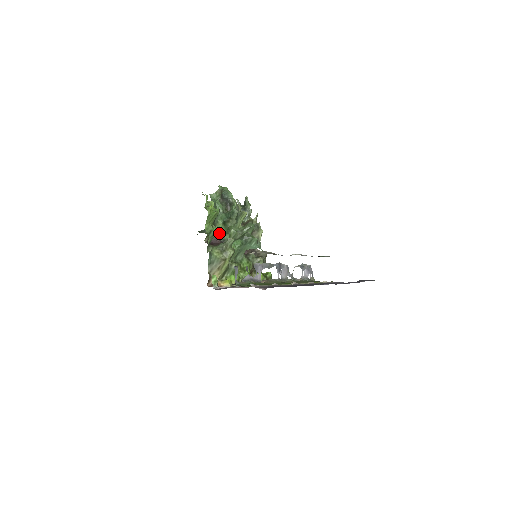
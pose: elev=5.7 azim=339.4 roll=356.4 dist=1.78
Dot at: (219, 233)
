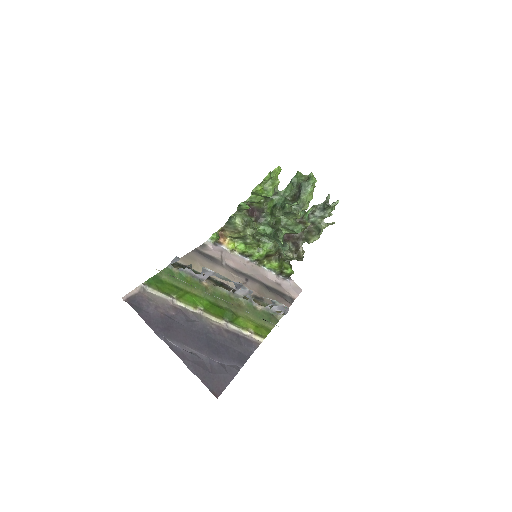
Dot at: (263, 209)
